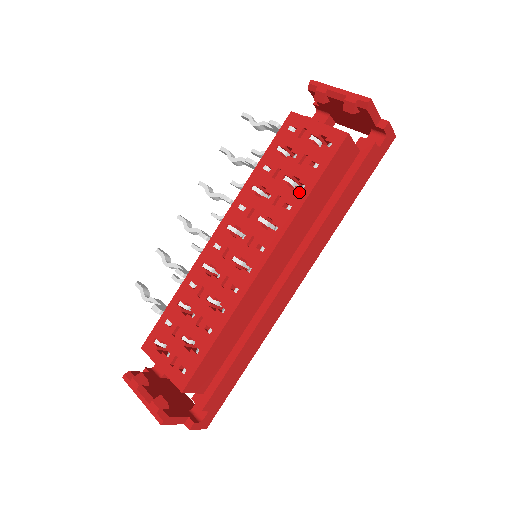
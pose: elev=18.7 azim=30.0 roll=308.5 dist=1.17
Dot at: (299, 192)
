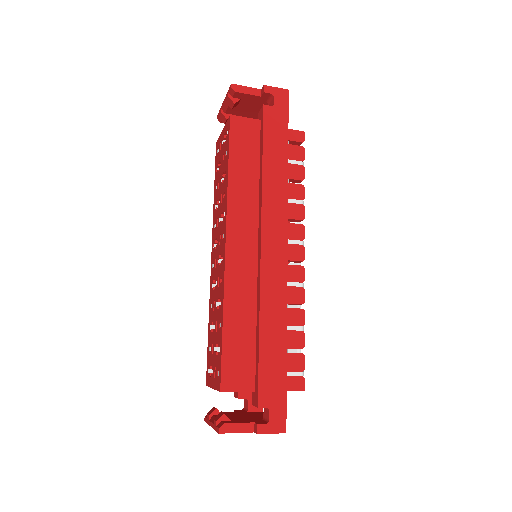
Dot at: (225, 178)
